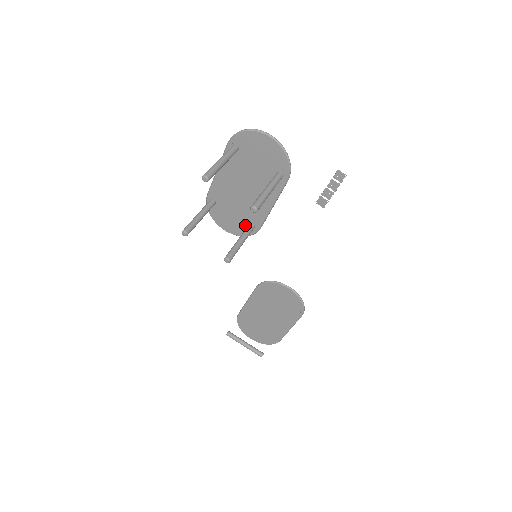
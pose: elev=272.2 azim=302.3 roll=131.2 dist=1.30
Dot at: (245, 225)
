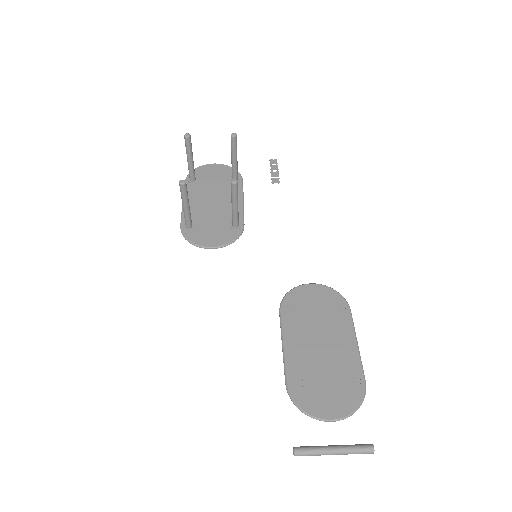
Dot at: (229, 230)
